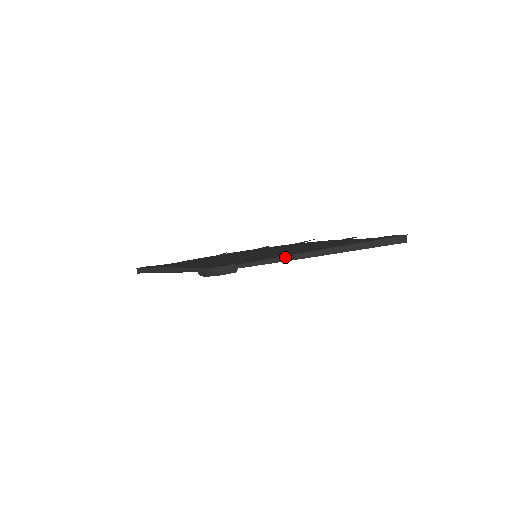
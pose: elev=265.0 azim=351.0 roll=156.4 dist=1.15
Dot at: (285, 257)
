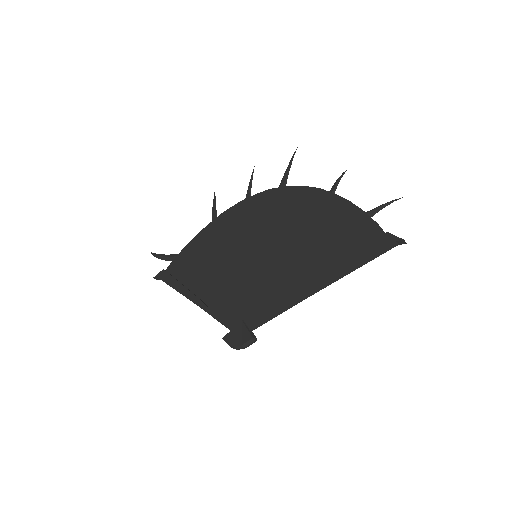
Dot at: (292, 304)
